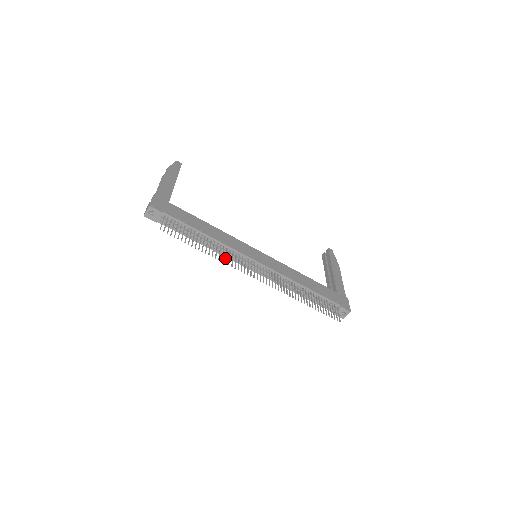
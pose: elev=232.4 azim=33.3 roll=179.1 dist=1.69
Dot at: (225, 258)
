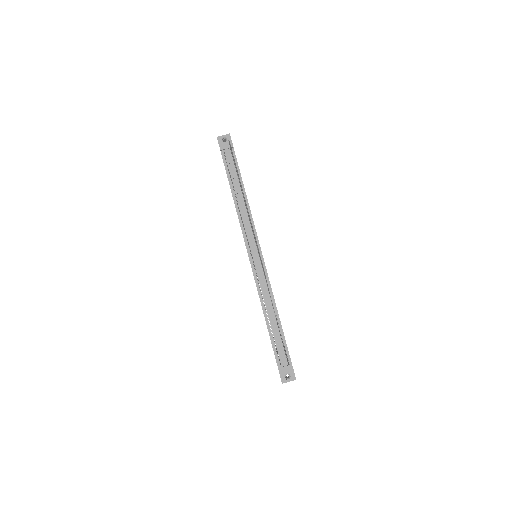
Dot at: occluded
